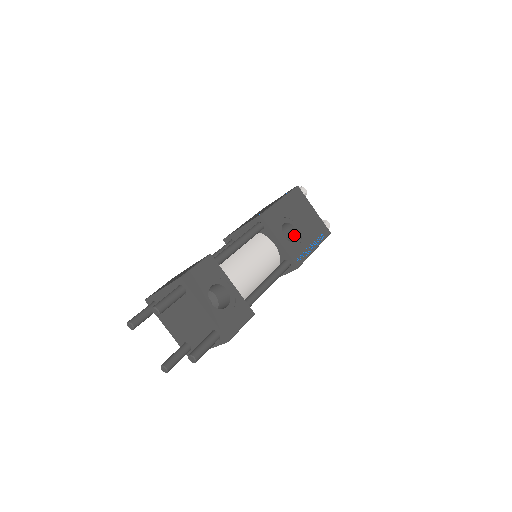
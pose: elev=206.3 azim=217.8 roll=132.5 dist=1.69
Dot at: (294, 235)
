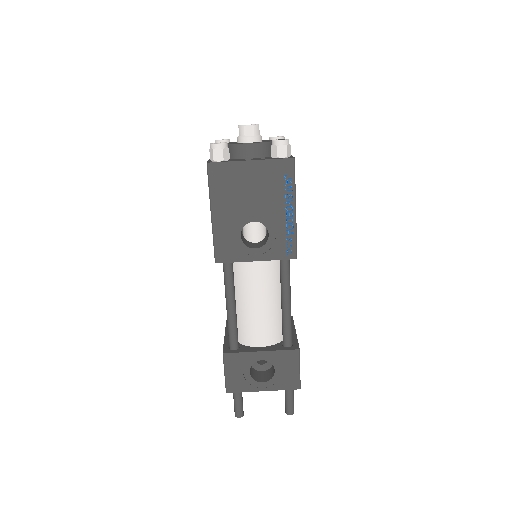
Dot at: (262, 223)
